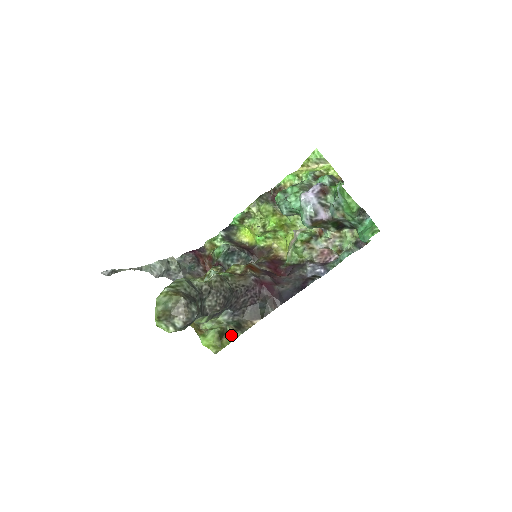
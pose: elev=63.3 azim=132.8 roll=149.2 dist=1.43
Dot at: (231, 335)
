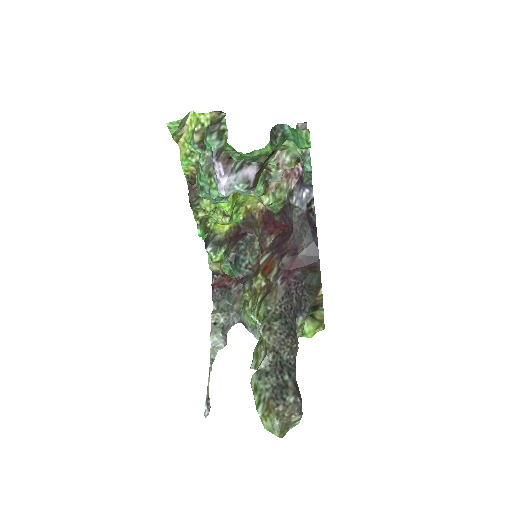
Dot at: (317, 311)
